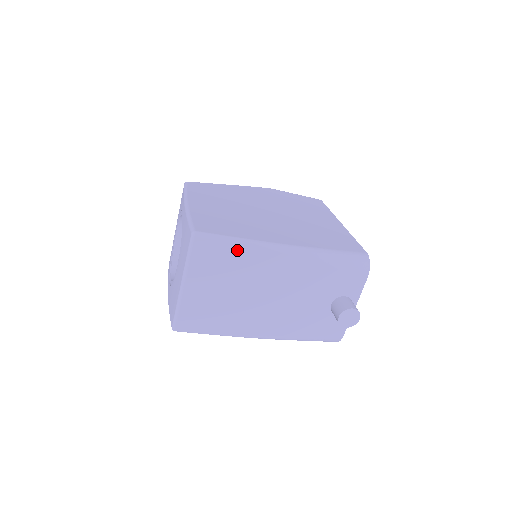
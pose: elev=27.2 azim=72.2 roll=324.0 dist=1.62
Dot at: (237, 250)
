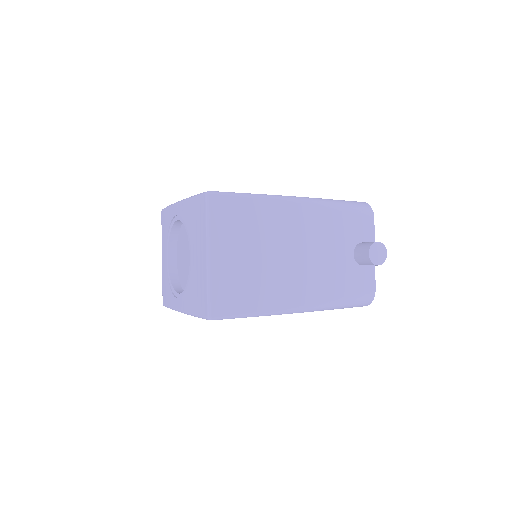
Dot at: (253, 205)
